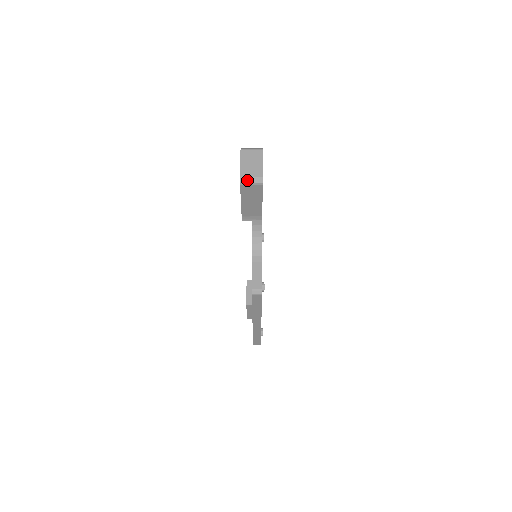
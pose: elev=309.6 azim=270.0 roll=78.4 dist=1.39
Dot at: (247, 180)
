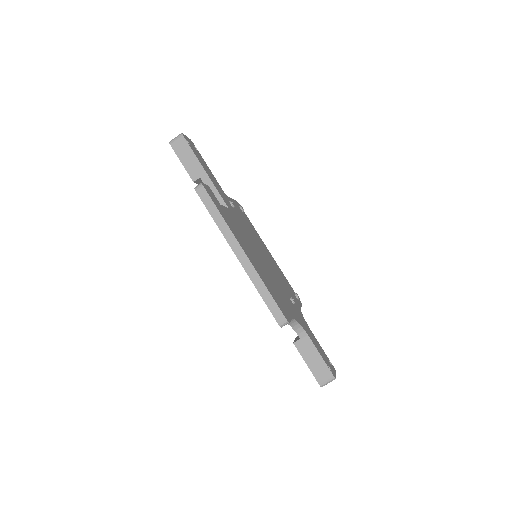
Dot at: occluded
